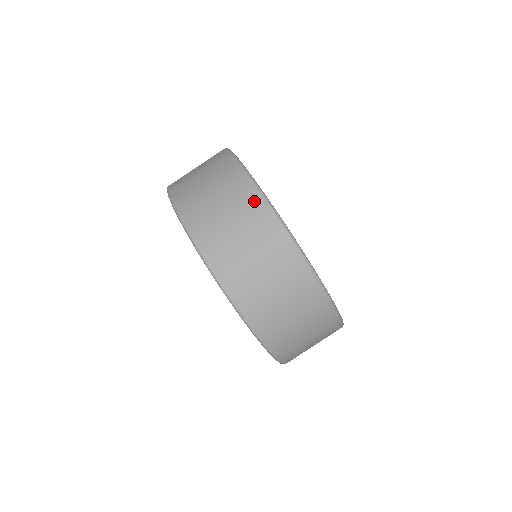
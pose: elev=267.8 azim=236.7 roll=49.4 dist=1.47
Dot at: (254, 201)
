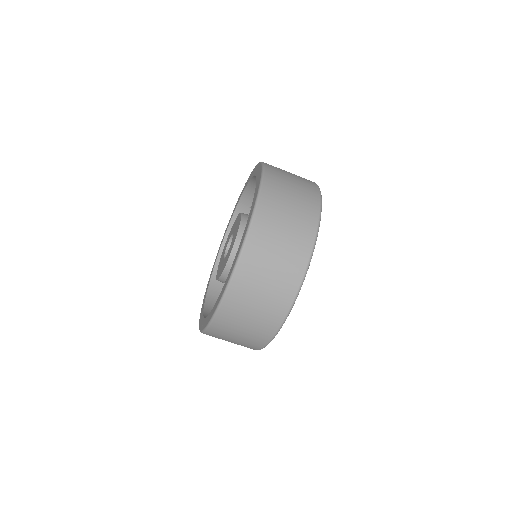
Dot at: (271, 328)
